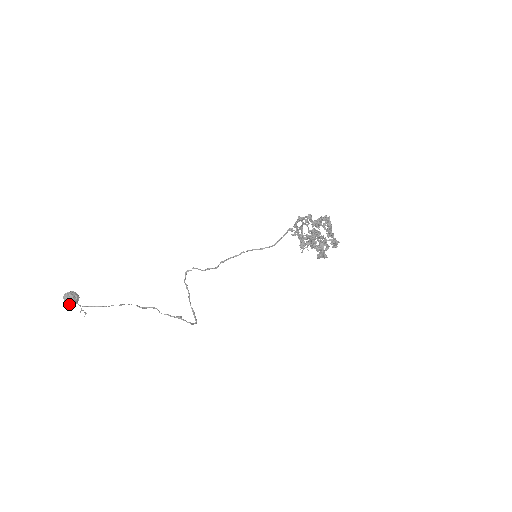
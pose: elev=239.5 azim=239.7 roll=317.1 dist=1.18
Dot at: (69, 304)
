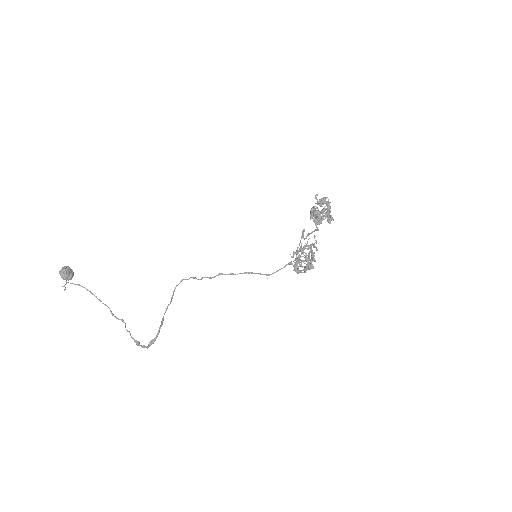
Dot at: (61, 274)
